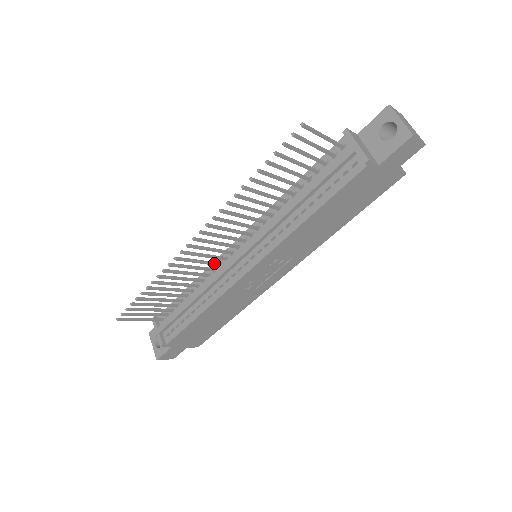
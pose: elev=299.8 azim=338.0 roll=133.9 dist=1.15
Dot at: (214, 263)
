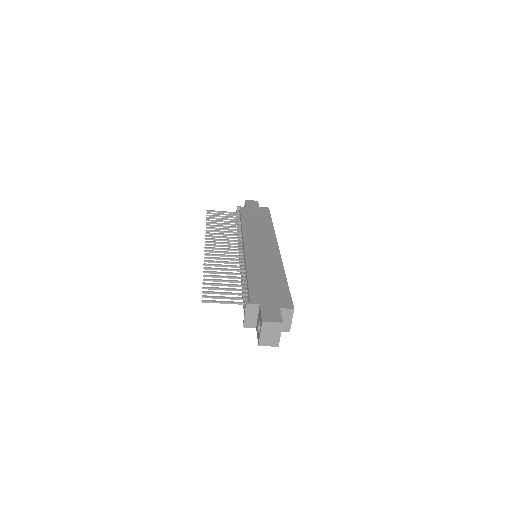
Dot at: occluded
